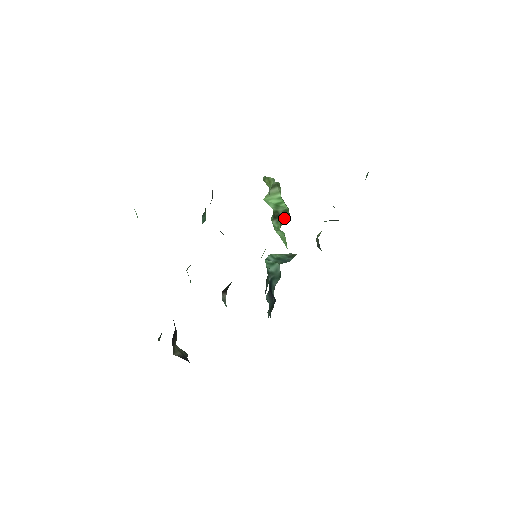
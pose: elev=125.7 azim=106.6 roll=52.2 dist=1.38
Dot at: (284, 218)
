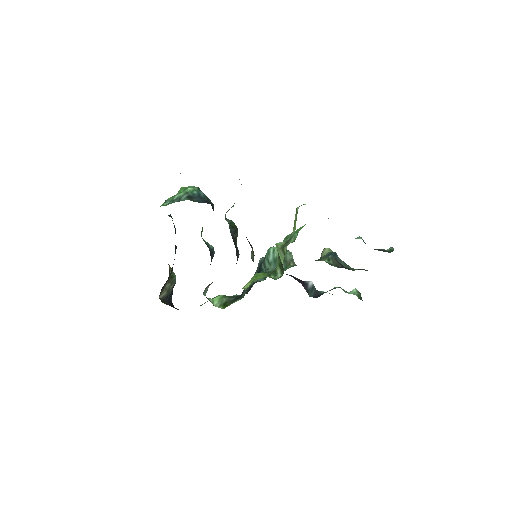
Dot at: (282, 267)
